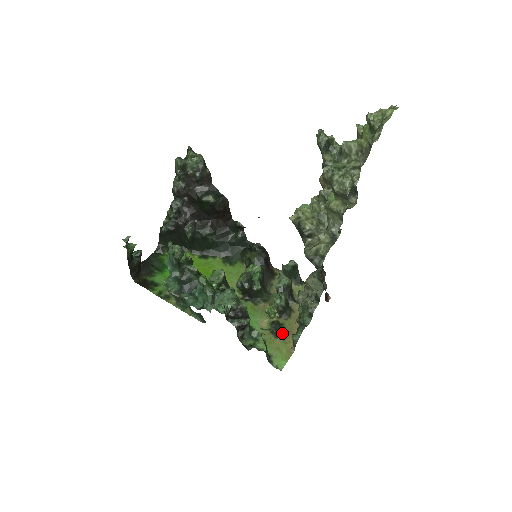
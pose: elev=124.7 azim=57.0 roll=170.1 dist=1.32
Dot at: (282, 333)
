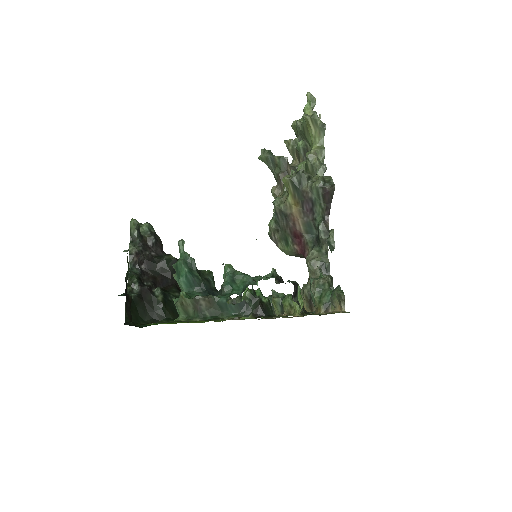
Dot at: occluded
